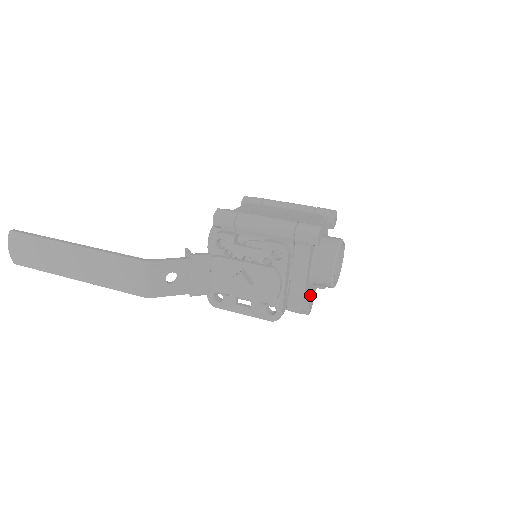
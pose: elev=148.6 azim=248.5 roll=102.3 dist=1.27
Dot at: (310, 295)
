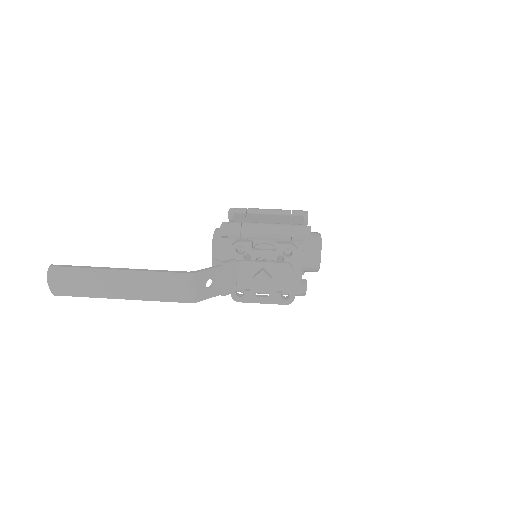
Dot at: (305, 280)
